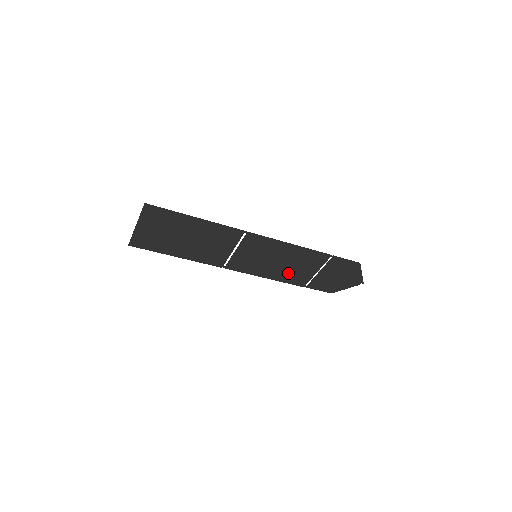
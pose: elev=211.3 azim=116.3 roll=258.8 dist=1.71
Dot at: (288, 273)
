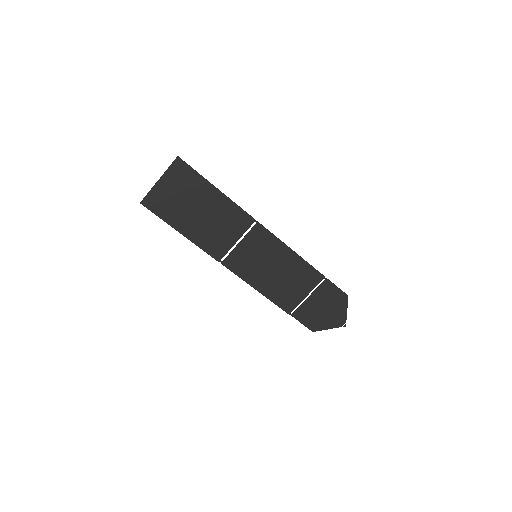
Dot at: (279, 289)
